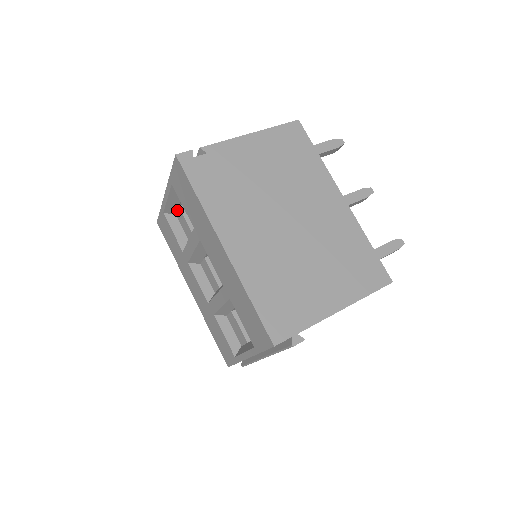
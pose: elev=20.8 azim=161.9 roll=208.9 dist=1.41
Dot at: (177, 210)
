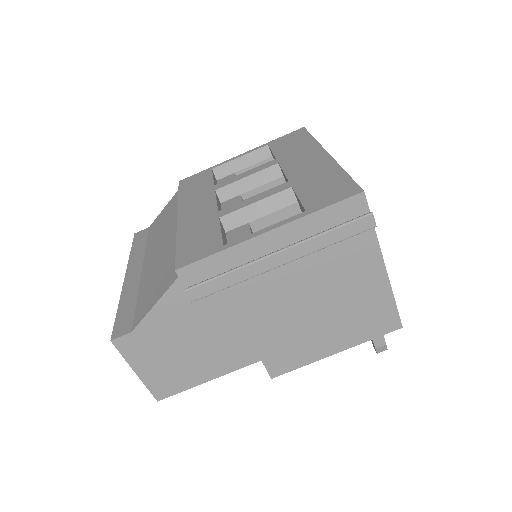
Dot at: (227, 176)
